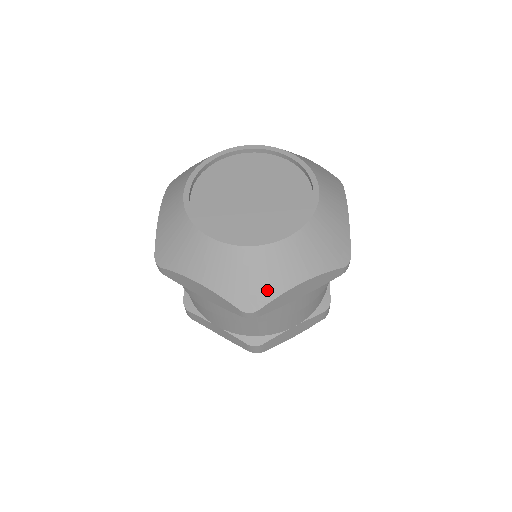
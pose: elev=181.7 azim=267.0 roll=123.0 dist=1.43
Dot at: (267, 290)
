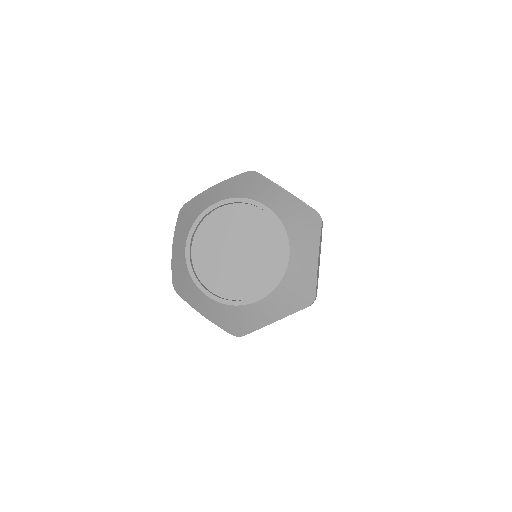
Dot at: (248, 327)
